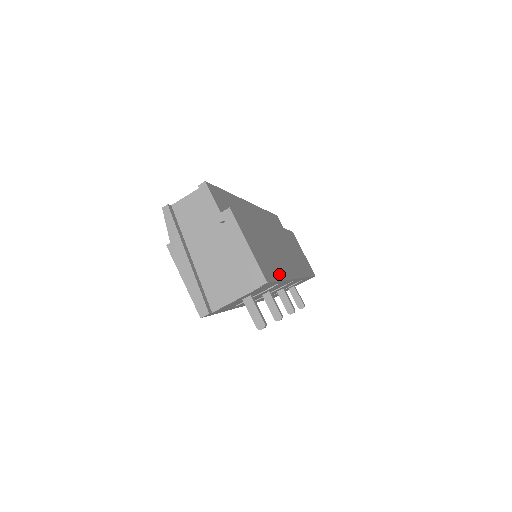
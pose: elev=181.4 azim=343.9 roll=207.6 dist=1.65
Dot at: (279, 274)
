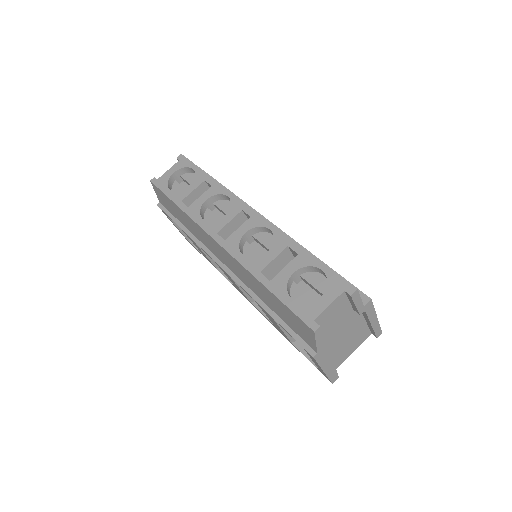
Dot at: occluded
